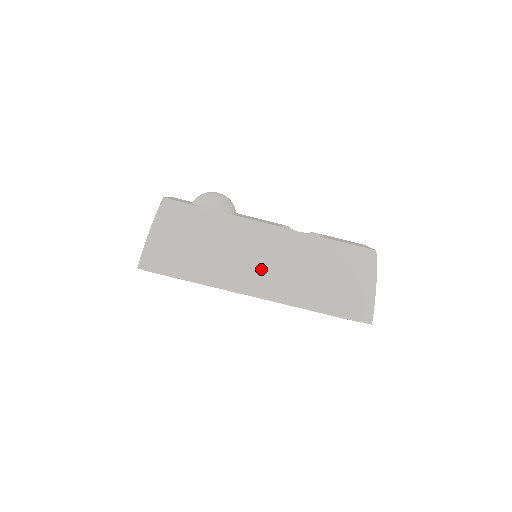
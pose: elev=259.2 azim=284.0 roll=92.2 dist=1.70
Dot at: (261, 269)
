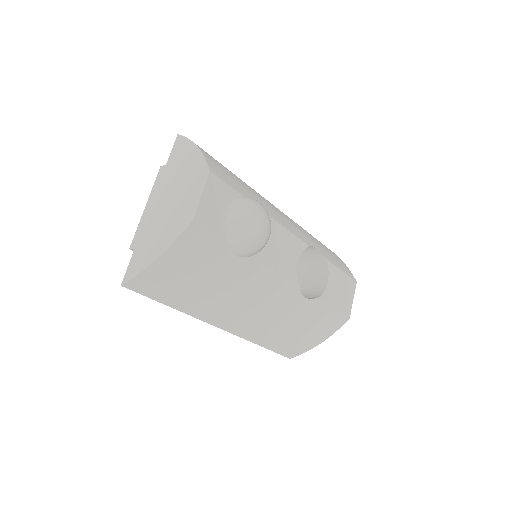
Dot at: (241, 317)
